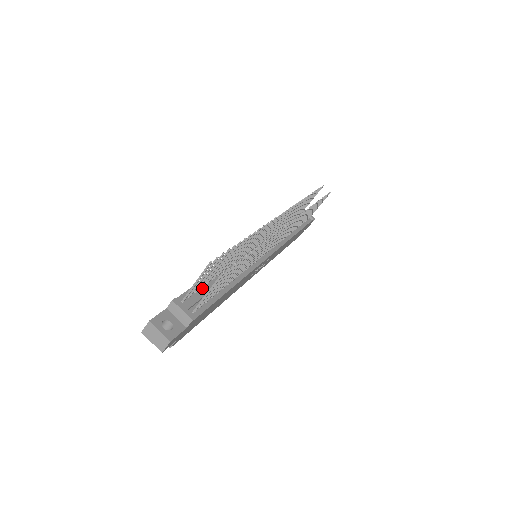
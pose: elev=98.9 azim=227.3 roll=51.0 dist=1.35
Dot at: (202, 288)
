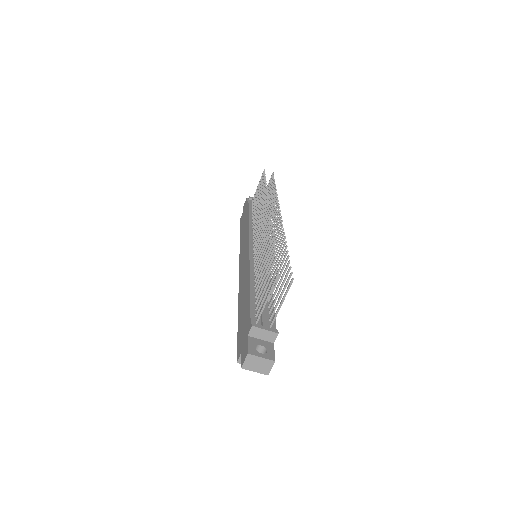
Dot at: occluded
